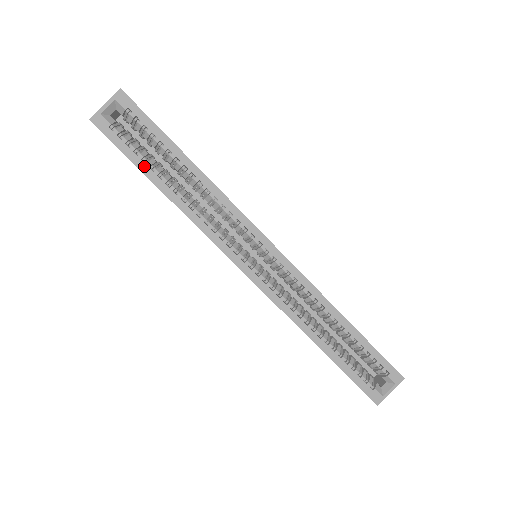
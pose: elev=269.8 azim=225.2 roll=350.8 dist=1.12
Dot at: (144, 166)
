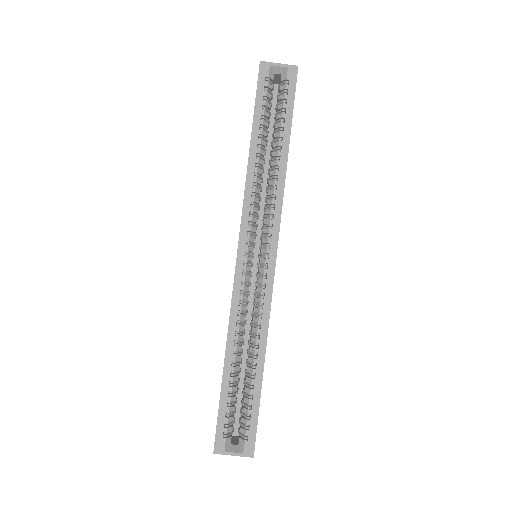
Dot at: (258, 120)
